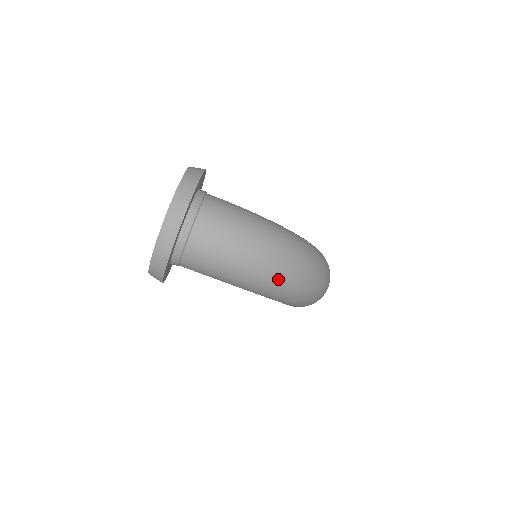
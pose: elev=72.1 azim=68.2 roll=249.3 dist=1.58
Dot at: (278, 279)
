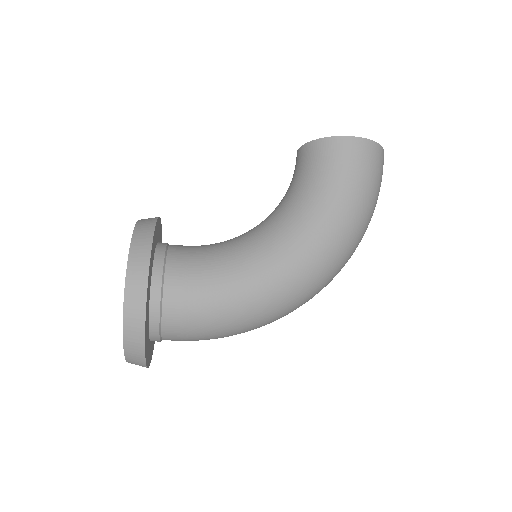
Dot at: occluded
